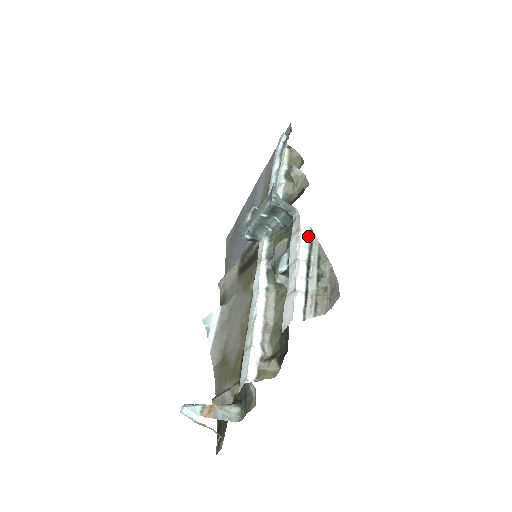
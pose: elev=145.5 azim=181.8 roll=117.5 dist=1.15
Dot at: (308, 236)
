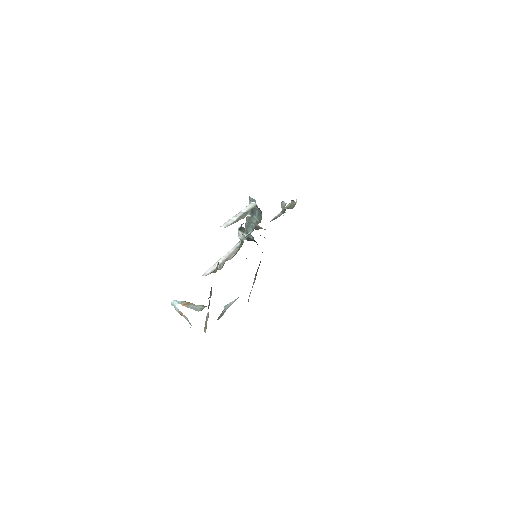
Dot at: (253, 206)
